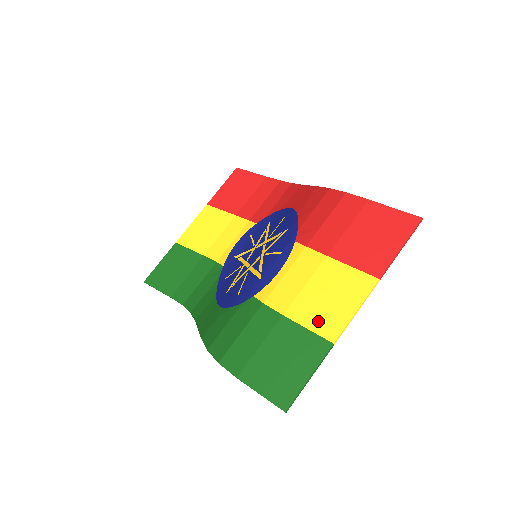
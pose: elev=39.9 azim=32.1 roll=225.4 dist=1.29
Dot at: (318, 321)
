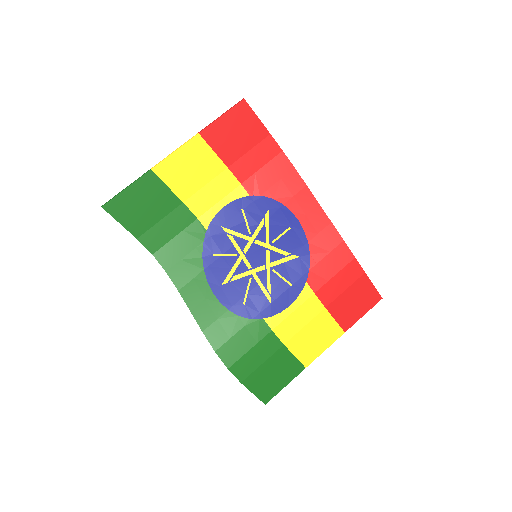
Dot at: (303, 353)
